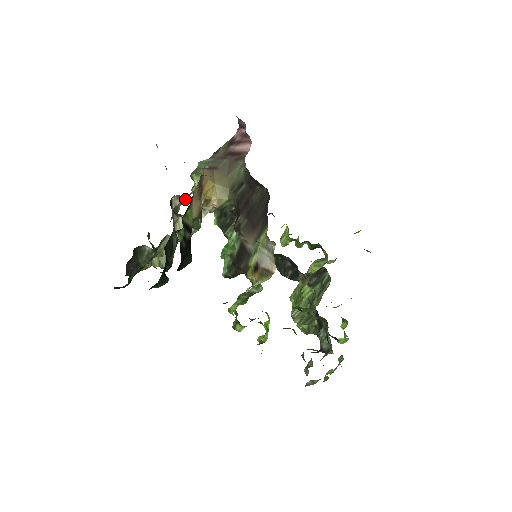
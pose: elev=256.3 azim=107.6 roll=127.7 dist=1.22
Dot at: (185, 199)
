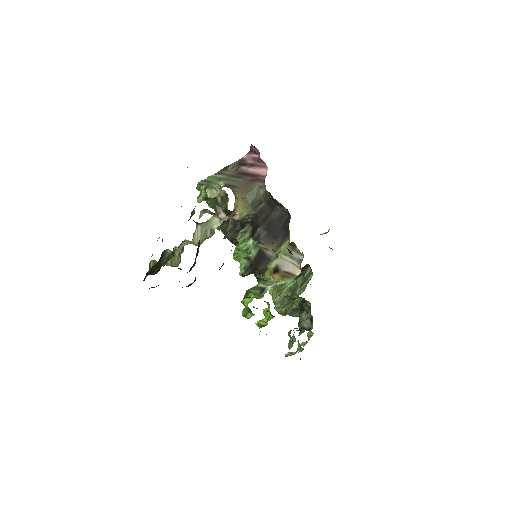
Dot at: (212, 213)
